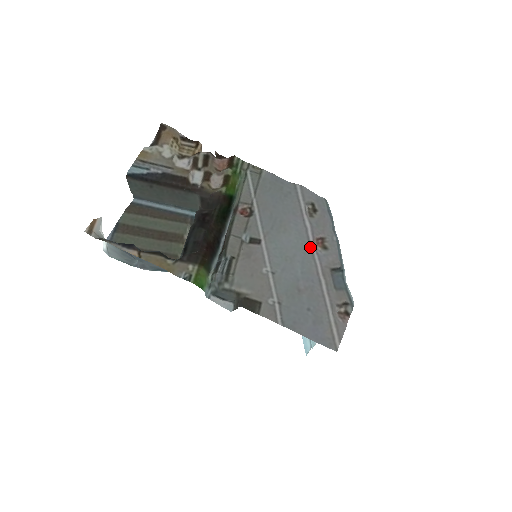
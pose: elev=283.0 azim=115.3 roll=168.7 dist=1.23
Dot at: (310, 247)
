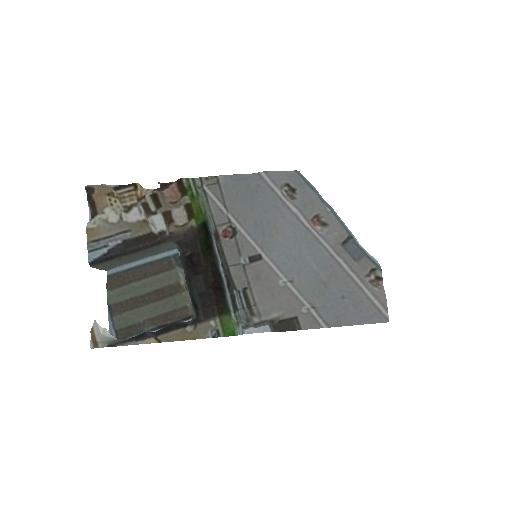
Dot at: (310, 233)
